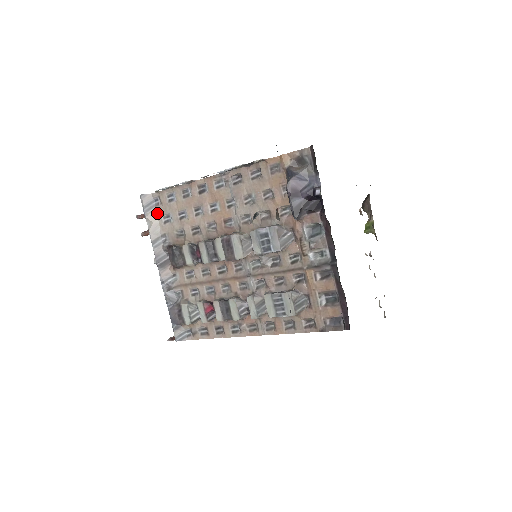
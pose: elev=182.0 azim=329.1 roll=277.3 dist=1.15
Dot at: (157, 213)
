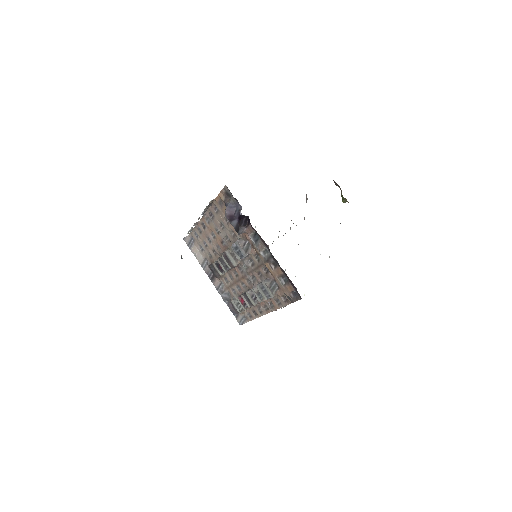
Dot at: (196, 246)
